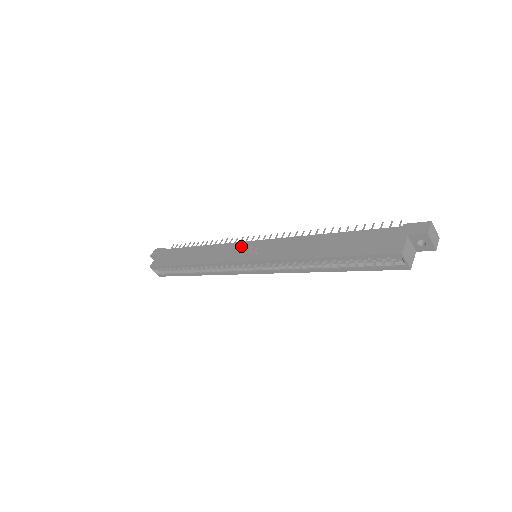
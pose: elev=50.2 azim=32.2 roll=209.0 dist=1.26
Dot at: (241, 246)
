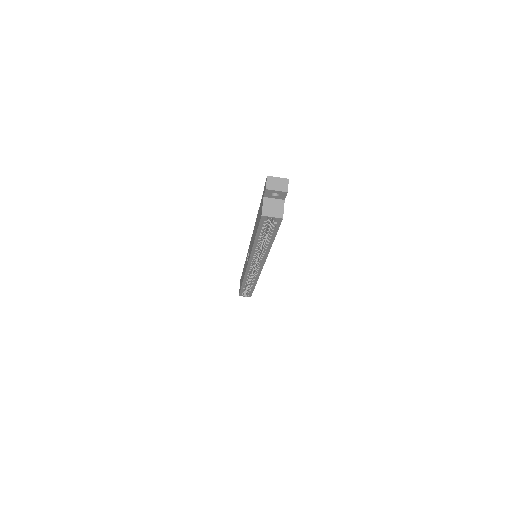
Dot at: (247, 255)
